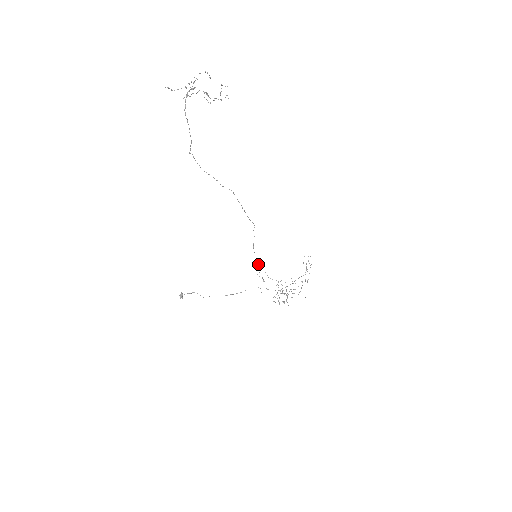
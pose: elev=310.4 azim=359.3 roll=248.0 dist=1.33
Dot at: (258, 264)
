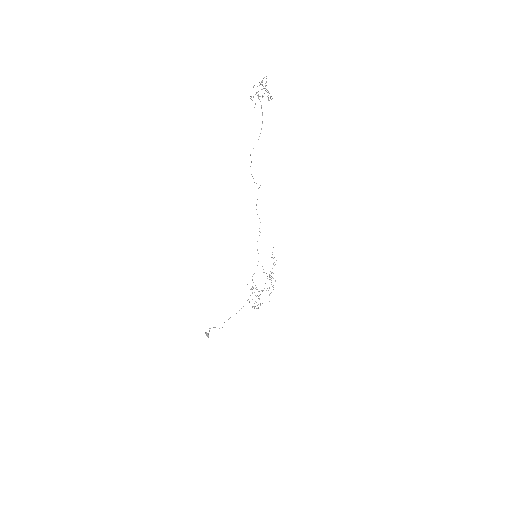
Dot at: occluded
